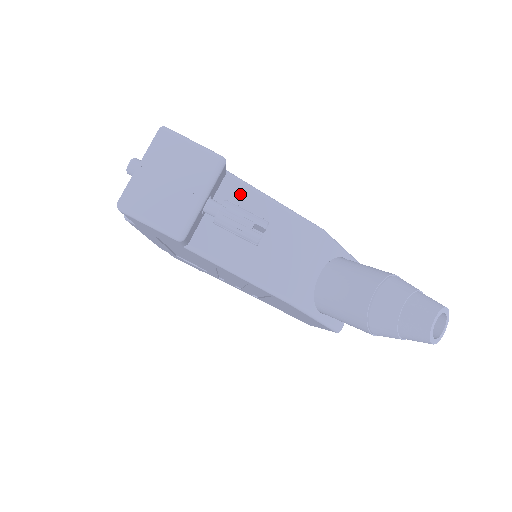
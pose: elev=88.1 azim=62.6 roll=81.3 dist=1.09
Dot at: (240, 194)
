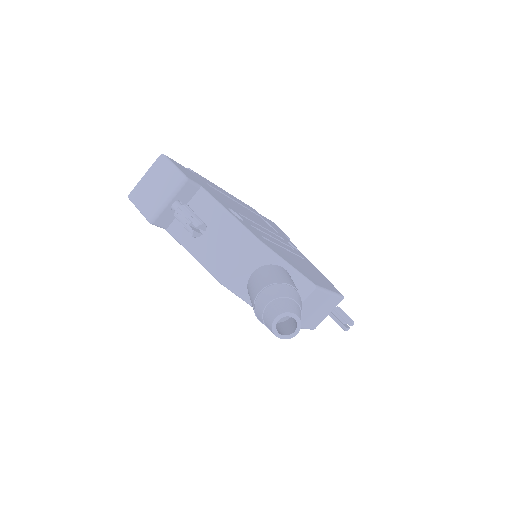
Dot at: (205, 203)
